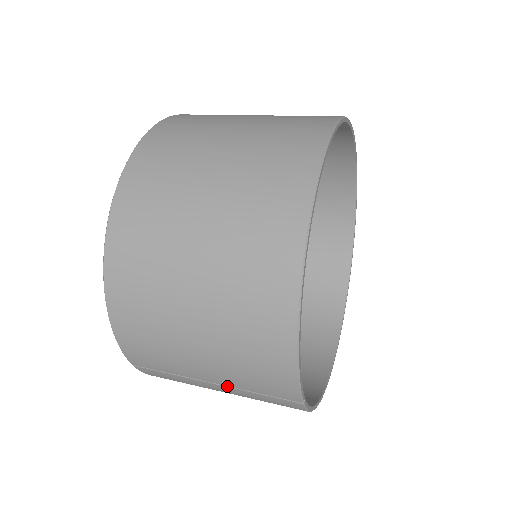
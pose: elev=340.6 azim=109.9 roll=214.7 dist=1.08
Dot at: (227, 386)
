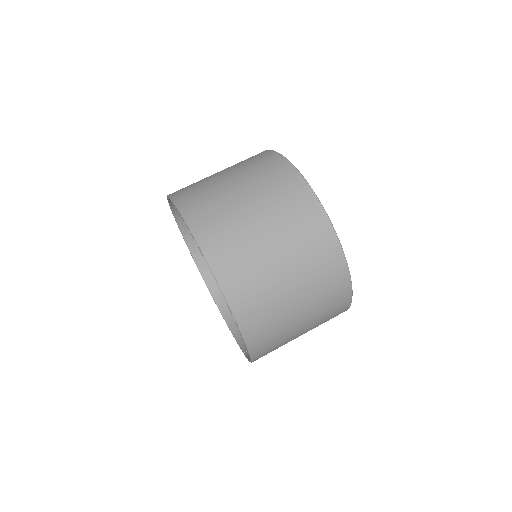
Dot at: occluded
